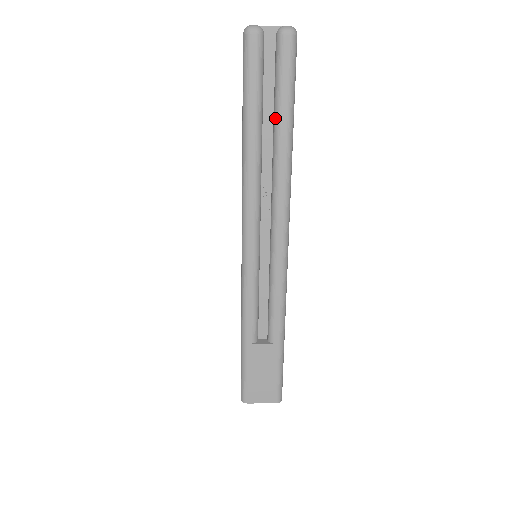
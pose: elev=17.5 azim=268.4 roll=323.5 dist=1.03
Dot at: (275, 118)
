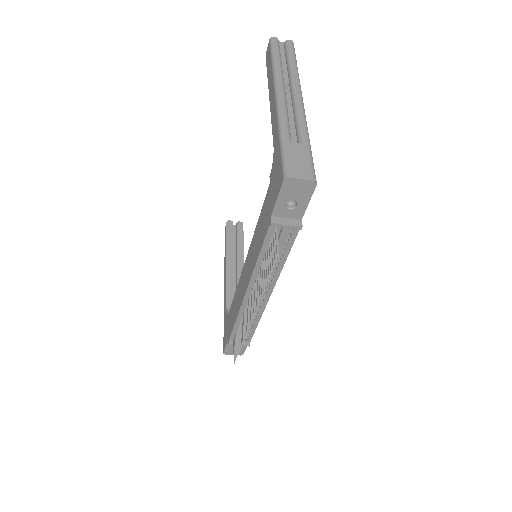
Dot at: (288, 61)
